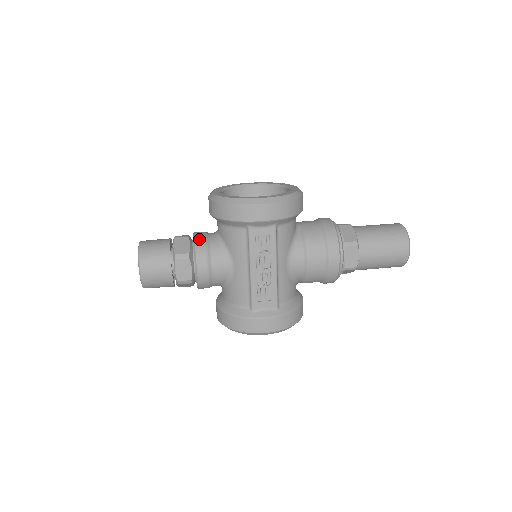
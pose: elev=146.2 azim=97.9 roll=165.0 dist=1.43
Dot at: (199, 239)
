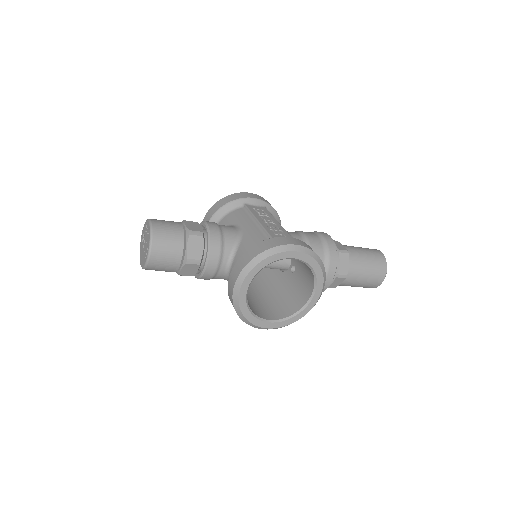
Dot at: occluded
